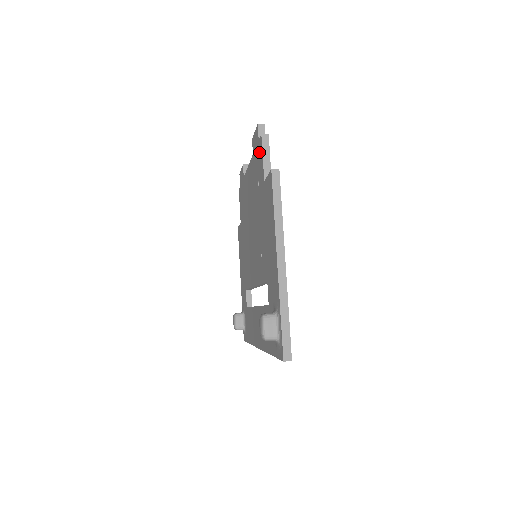
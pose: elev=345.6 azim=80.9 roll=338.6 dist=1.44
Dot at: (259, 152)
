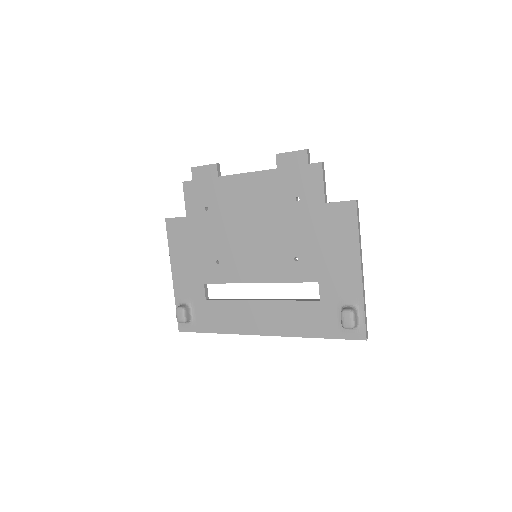
Dot at: (309, 175)
